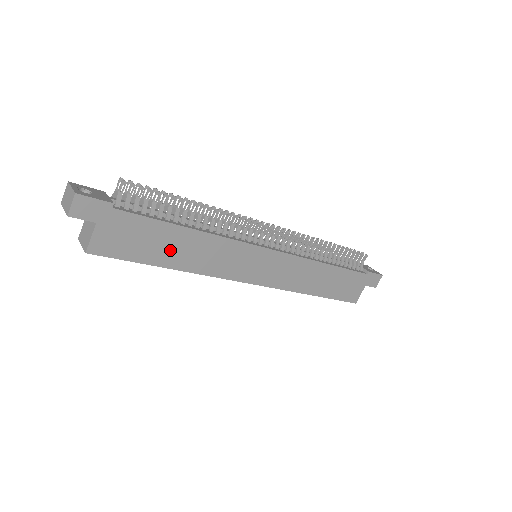
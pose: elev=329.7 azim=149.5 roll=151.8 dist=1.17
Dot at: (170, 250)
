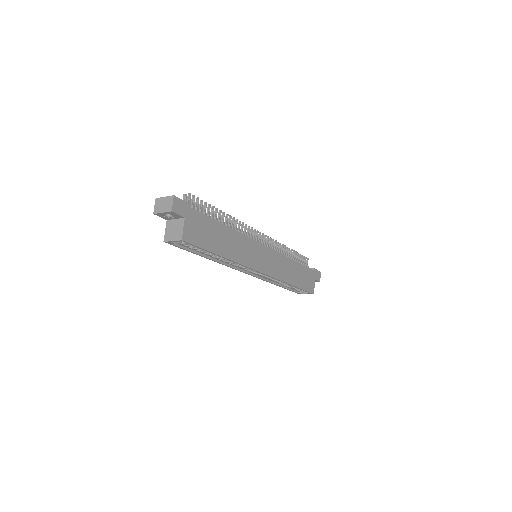
Dot at: (220, 242)
